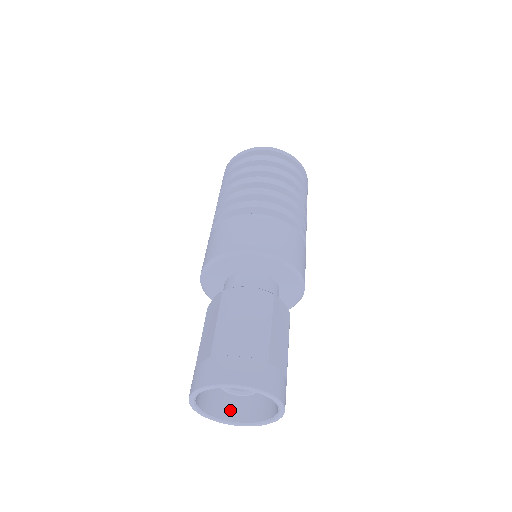
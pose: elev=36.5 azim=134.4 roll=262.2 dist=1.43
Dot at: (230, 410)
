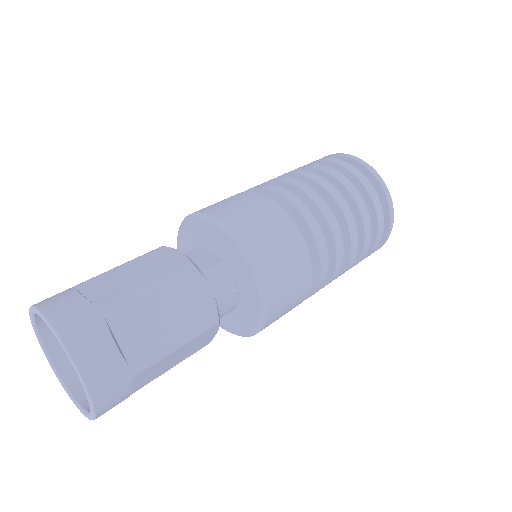
Dot at: occluded
